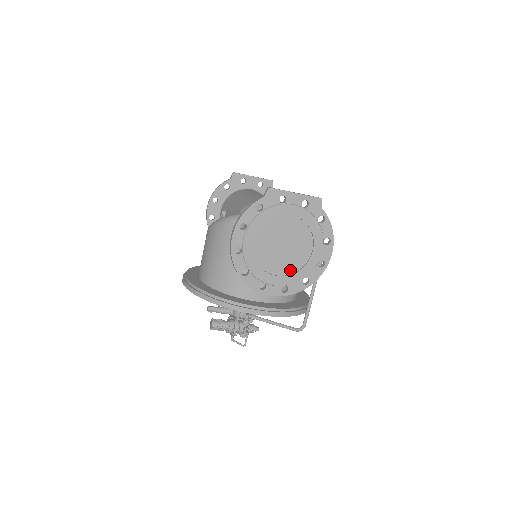
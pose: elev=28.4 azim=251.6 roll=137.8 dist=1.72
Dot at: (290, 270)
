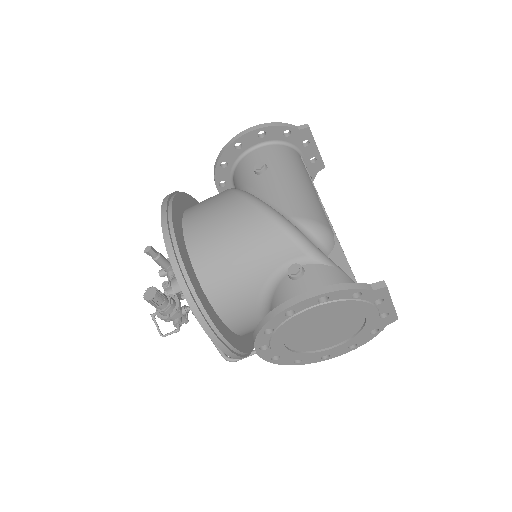
Dot at: (300, 348)
